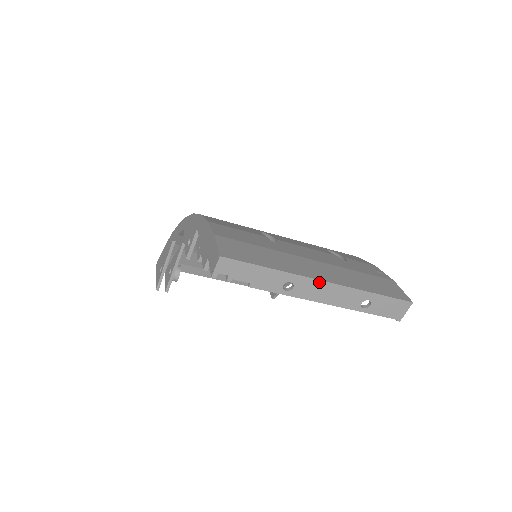
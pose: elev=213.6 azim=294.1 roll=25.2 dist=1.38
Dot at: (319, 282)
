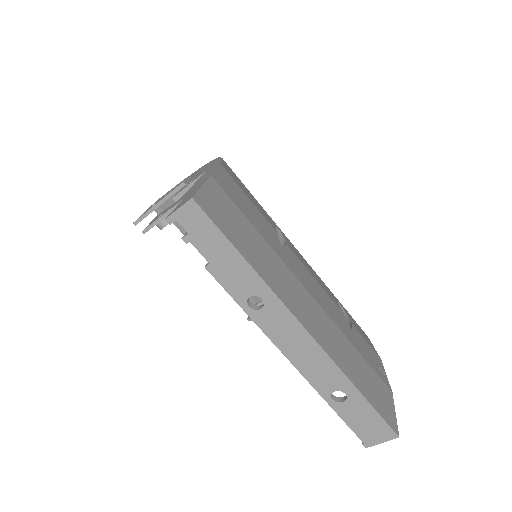
Dot at: (298, 325)
